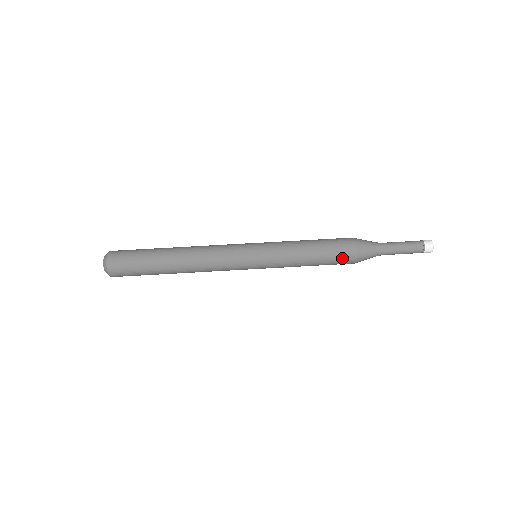
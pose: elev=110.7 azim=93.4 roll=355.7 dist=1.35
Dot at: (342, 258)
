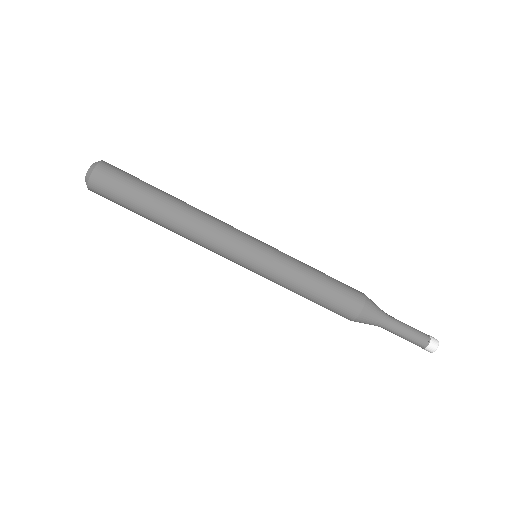
Dot at: occluded
